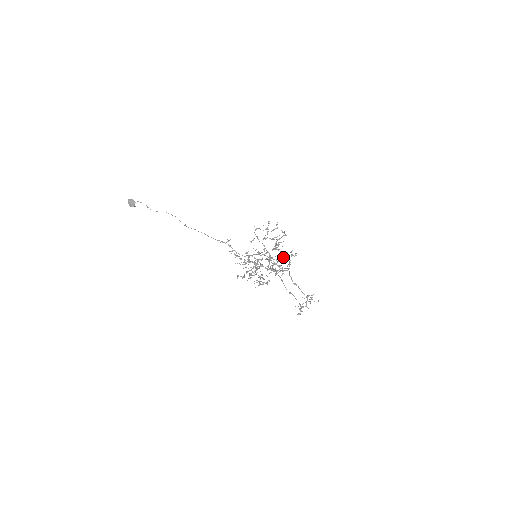
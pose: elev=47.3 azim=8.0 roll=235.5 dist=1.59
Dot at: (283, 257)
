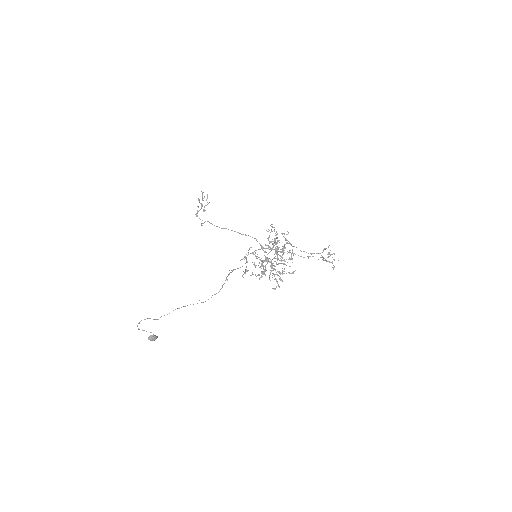
Dot at: occluded
